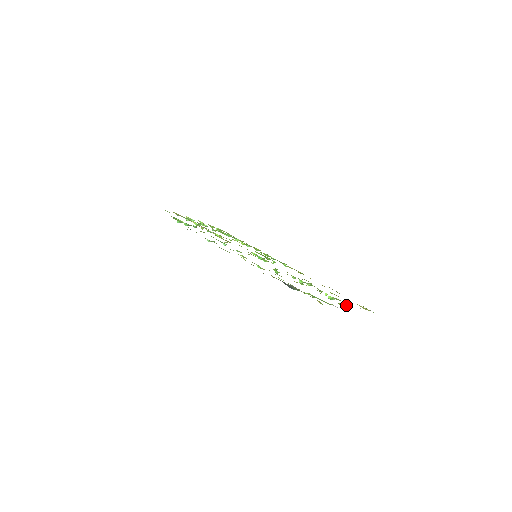
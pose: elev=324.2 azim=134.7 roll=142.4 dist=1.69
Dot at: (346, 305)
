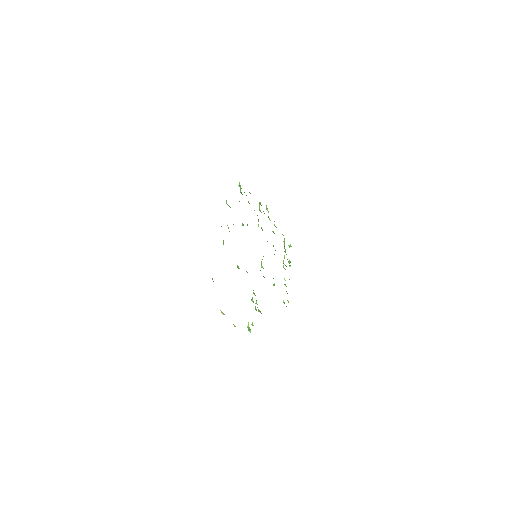
Dot at: occluded
